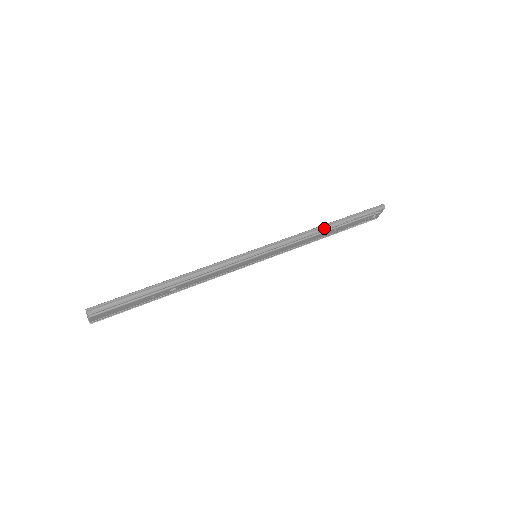
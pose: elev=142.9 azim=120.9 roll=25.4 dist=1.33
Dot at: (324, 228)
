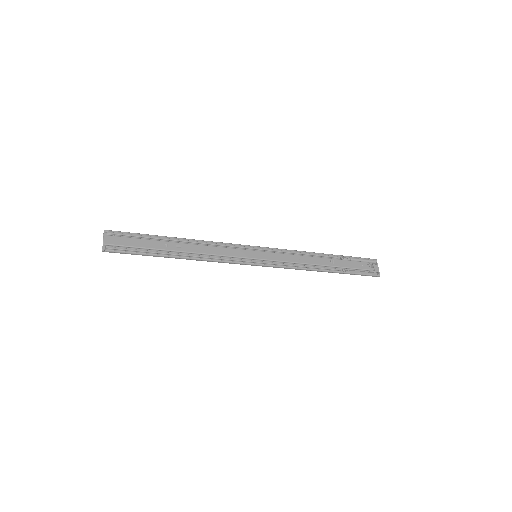
Dot at: (316, 253)
